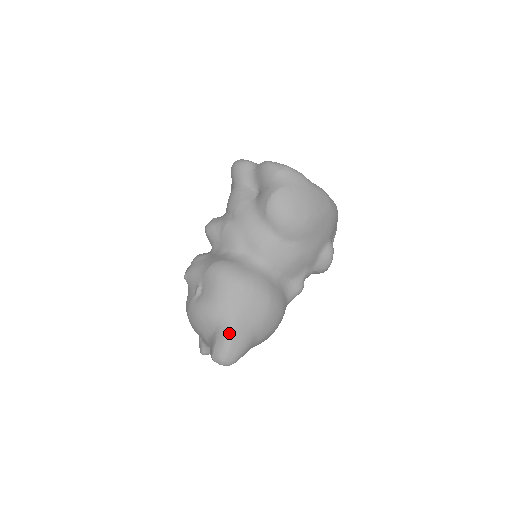
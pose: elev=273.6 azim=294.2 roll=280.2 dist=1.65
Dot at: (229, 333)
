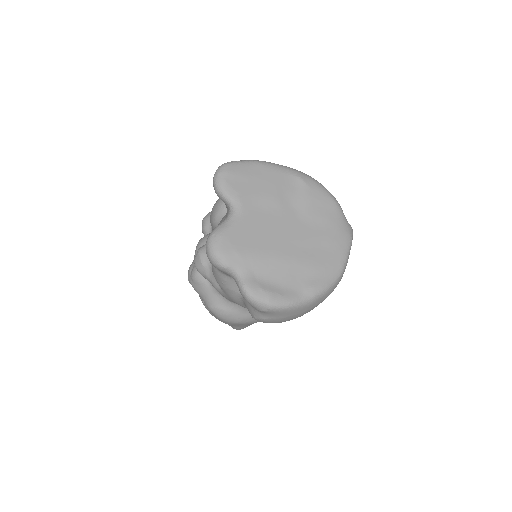
Dot at: (237, 329)
